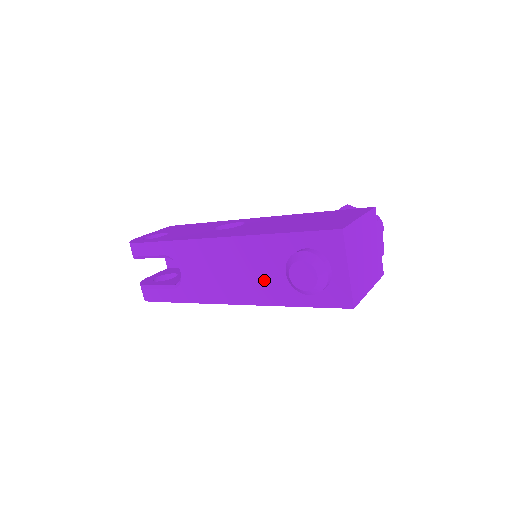
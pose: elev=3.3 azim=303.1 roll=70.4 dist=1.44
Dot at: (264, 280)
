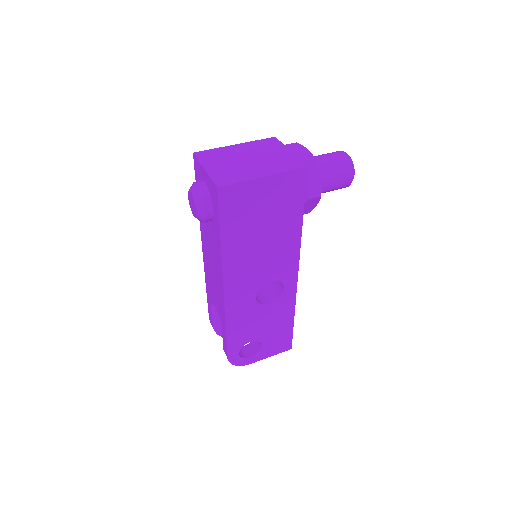
Dot at: (213, 245)
